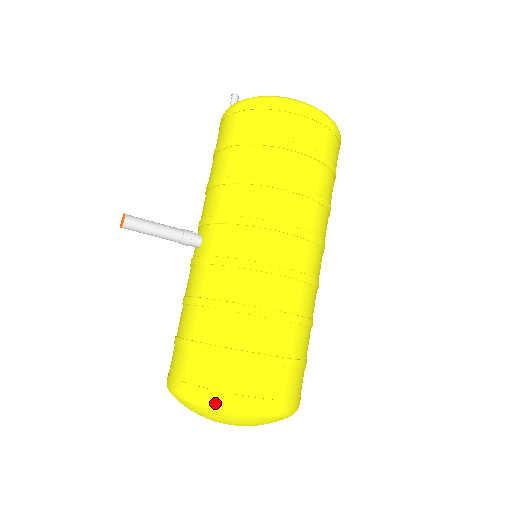
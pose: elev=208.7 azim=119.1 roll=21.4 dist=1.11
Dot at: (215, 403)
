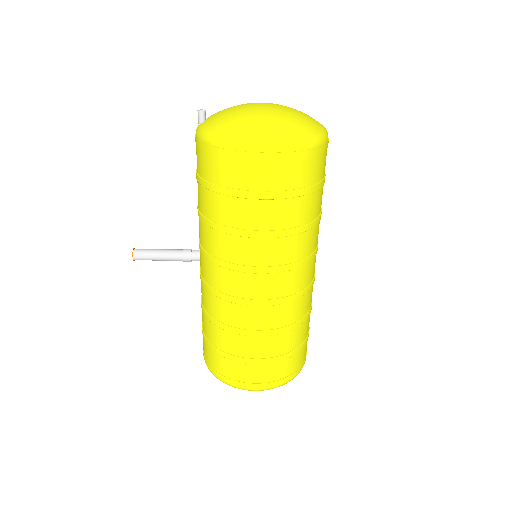
Dot at: (222, 381)
